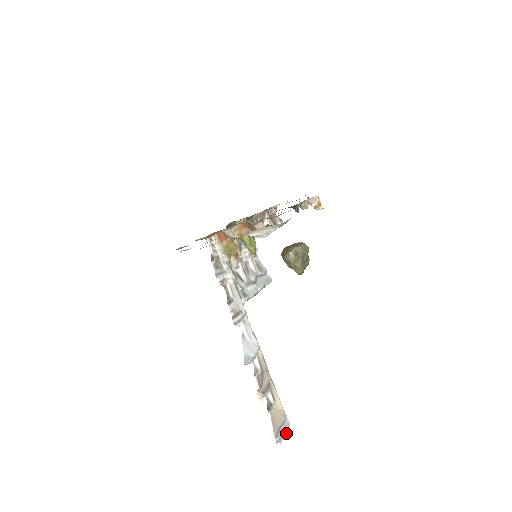
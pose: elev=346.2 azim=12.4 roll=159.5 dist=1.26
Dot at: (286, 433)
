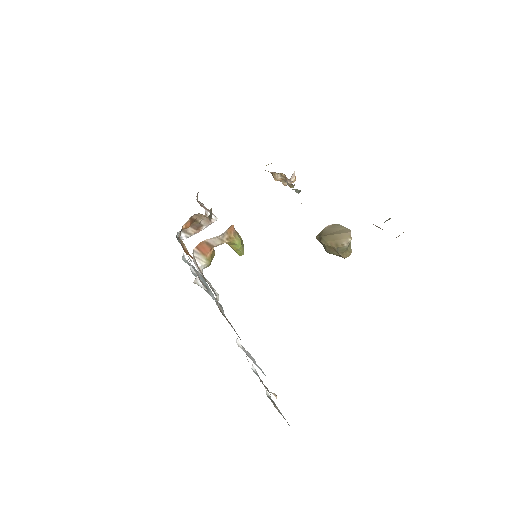
Dot at: occluded
